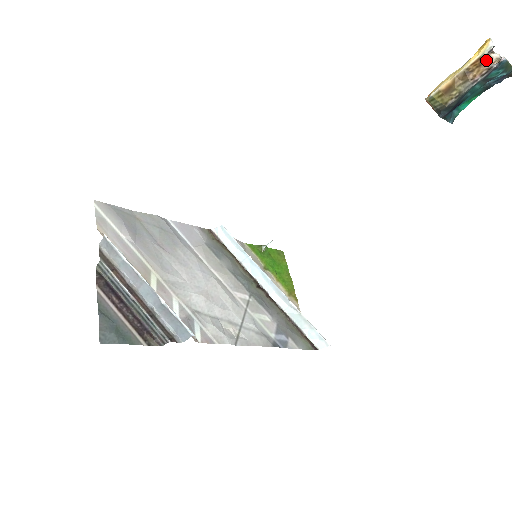
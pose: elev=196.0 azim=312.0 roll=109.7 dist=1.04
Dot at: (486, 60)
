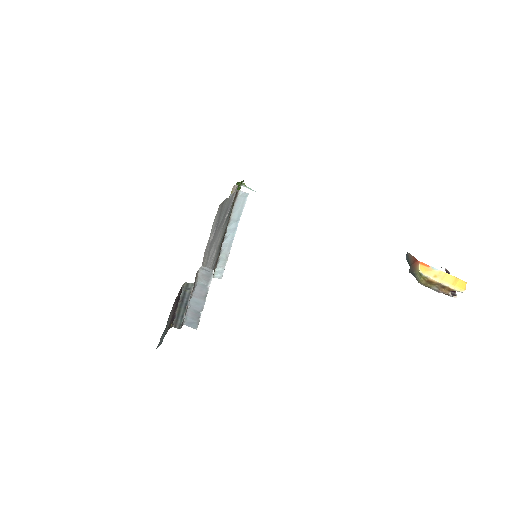
Dot at: occluded
